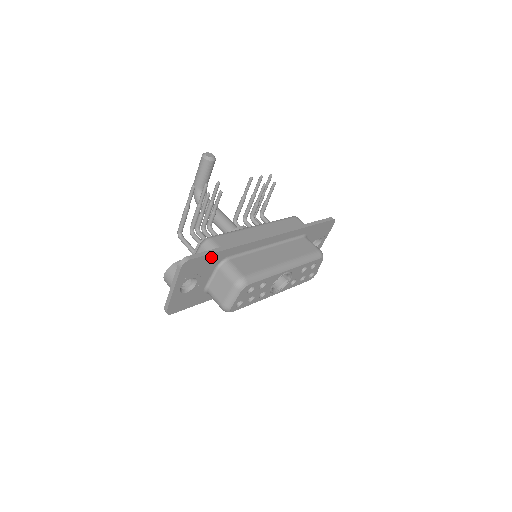
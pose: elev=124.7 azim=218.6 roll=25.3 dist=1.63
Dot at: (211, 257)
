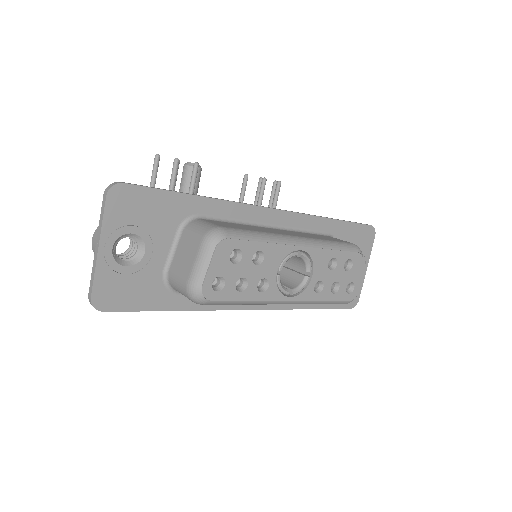
Dot at: (165, 199)
